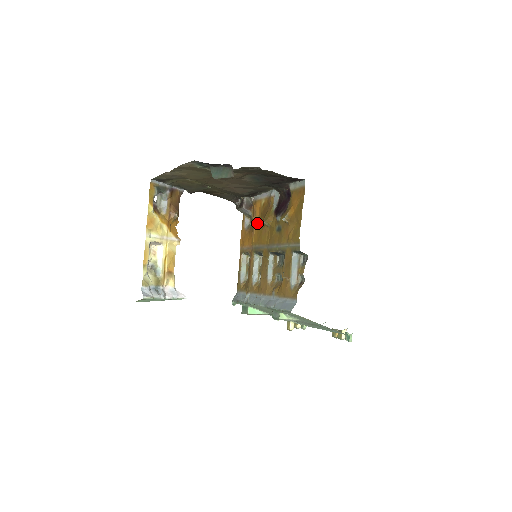
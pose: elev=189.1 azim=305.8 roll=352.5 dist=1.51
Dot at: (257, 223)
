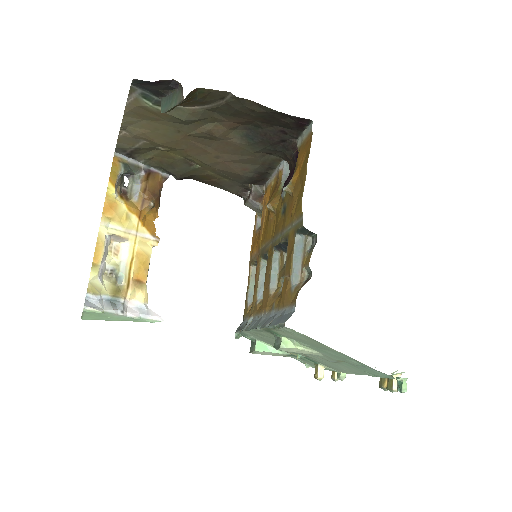
Dot at: (266, 216)
